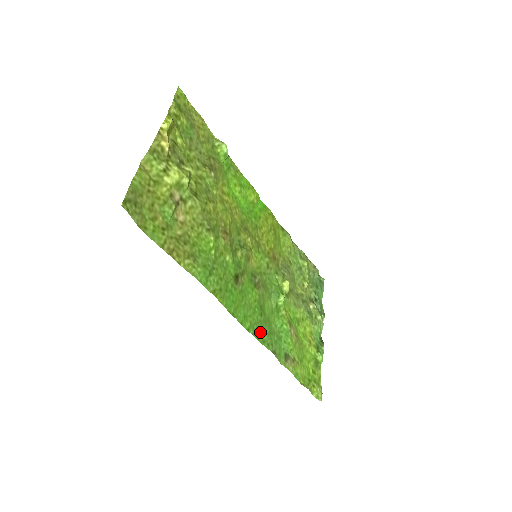
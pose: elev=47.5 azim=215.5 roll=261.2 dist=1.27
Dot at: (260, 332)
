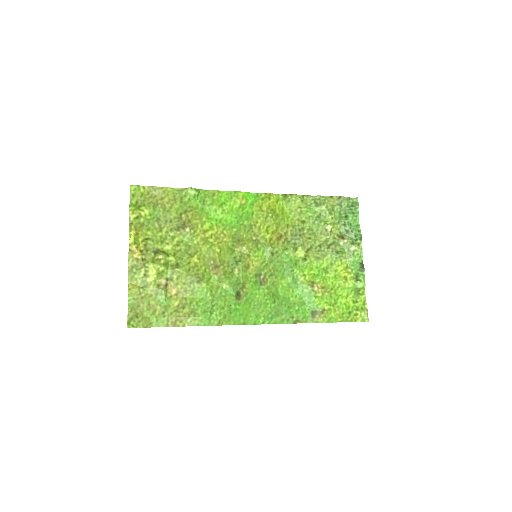
Dot at: (277, 316)
